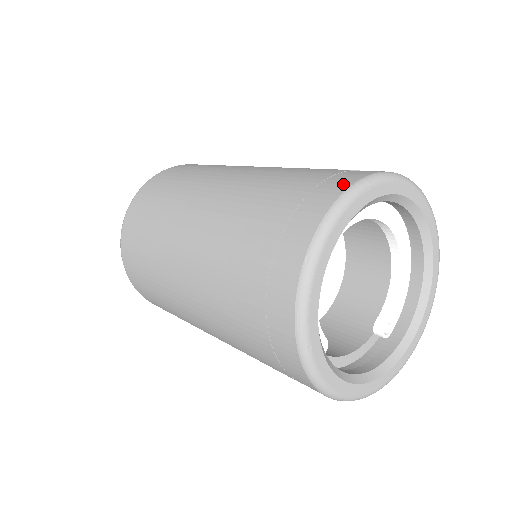
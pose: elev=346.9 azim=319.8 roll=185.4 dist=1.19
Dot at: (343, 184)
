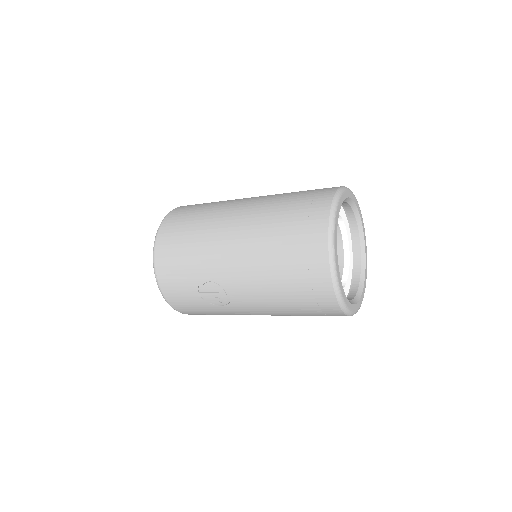
Dot at: occluded
